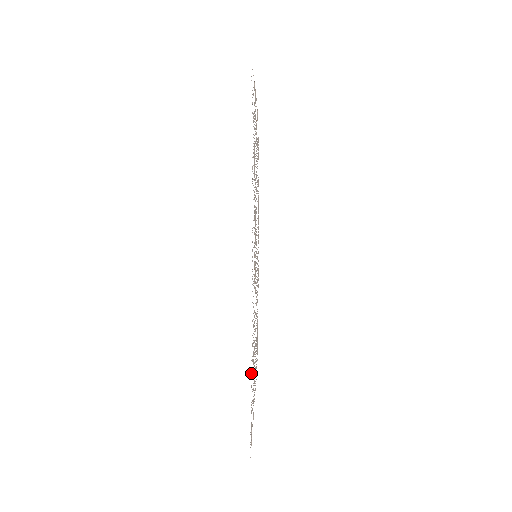
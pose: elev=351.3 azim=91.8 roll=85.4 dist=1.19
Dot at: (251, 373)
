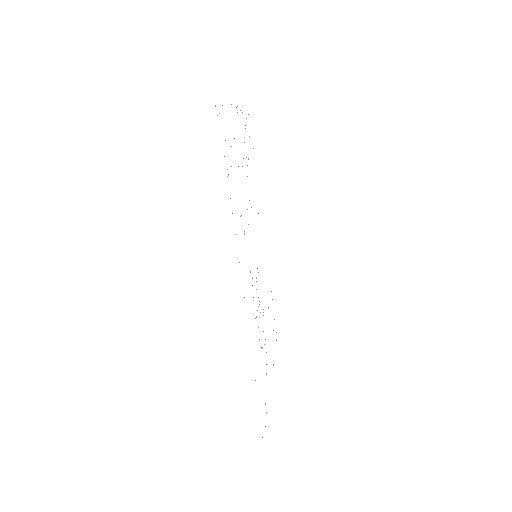
Dot at: occluded
